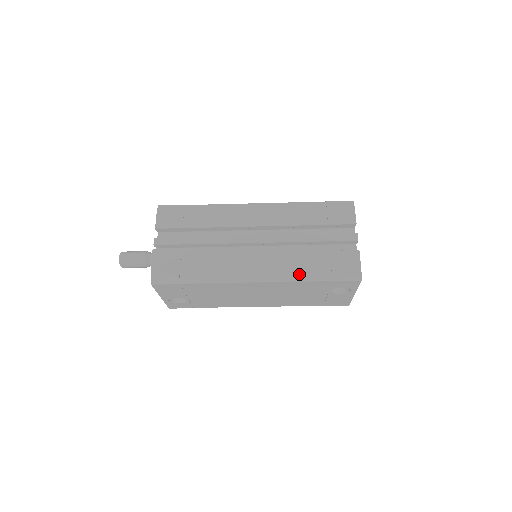
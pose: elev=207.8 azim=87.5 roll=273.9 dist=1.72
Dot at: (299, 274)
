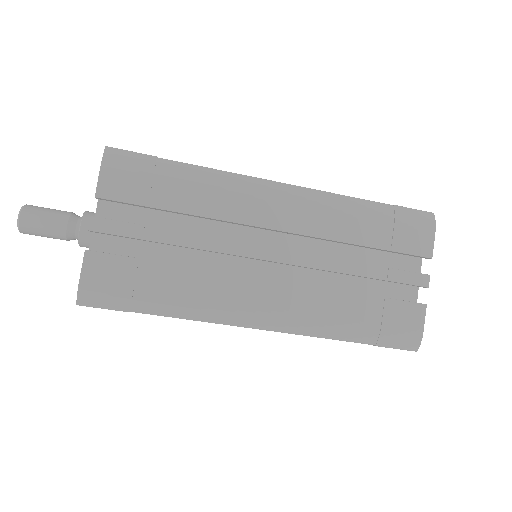
Dot at: (331, 329)
